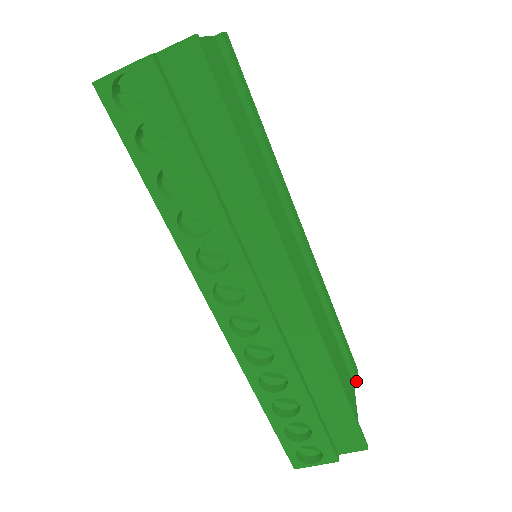
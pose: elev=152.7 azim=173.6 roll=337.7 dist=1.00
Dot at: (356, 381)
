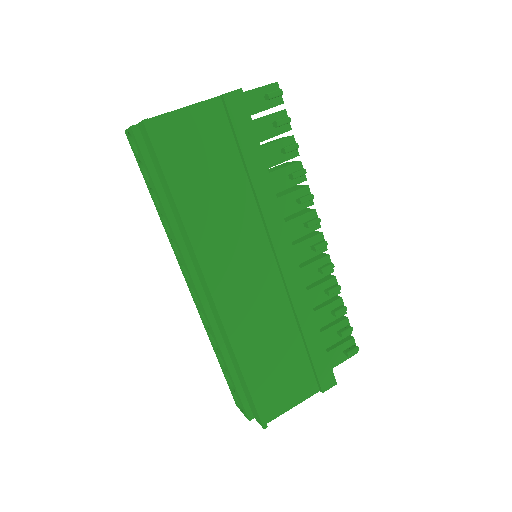
Dot at: (321, 389)
